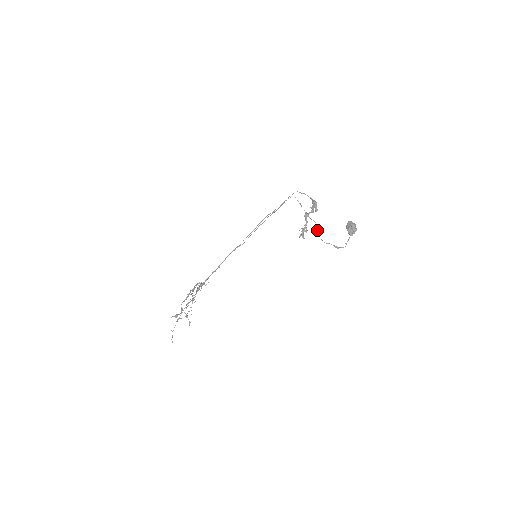
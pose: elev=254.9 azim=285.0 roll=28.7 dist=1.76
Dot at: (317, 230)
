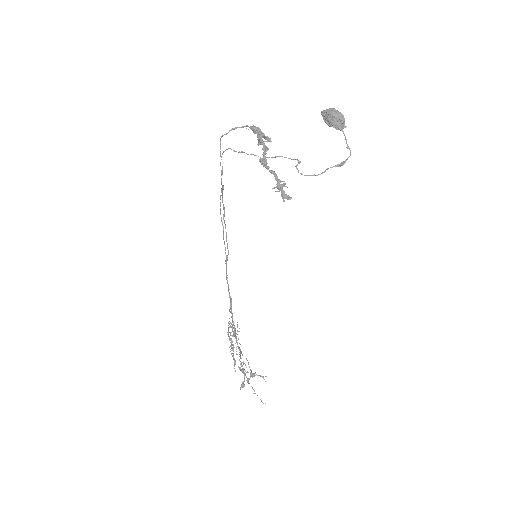
Dot at: occluded
